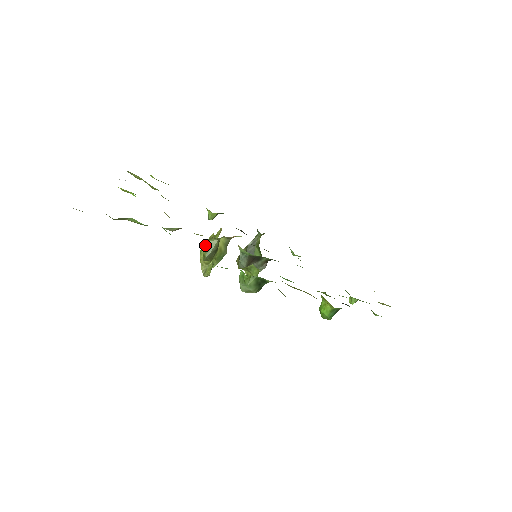
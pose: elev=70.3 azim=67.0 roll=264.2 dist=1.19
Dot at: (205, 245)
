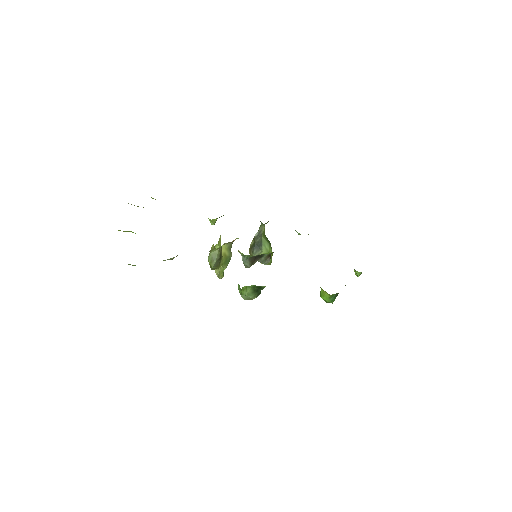
Dot at: (209, 256)
